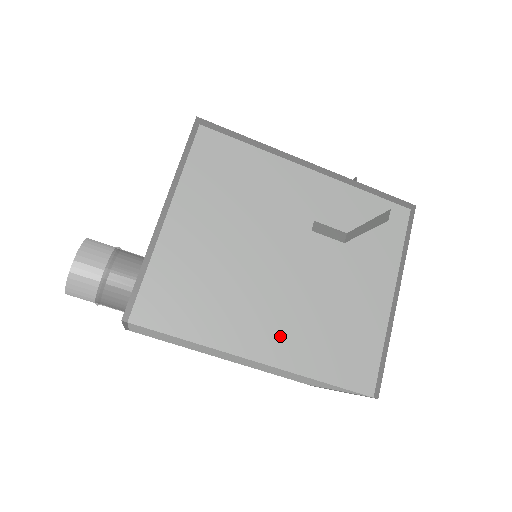
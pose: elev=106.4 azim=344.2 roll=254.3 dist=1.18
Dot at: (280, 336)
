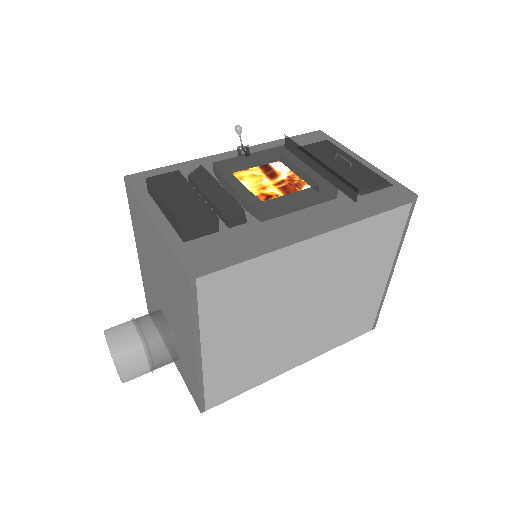
Dot at: (309, 348)
